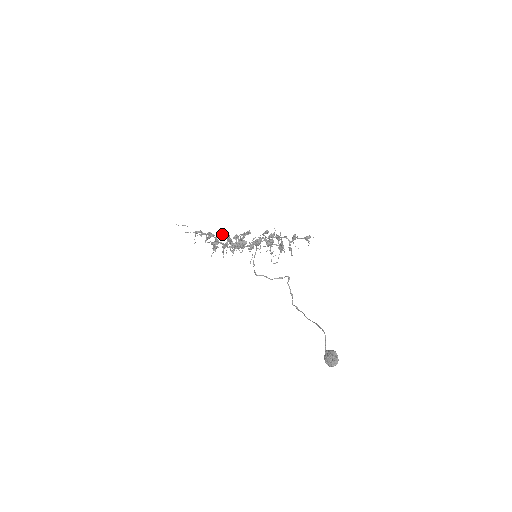
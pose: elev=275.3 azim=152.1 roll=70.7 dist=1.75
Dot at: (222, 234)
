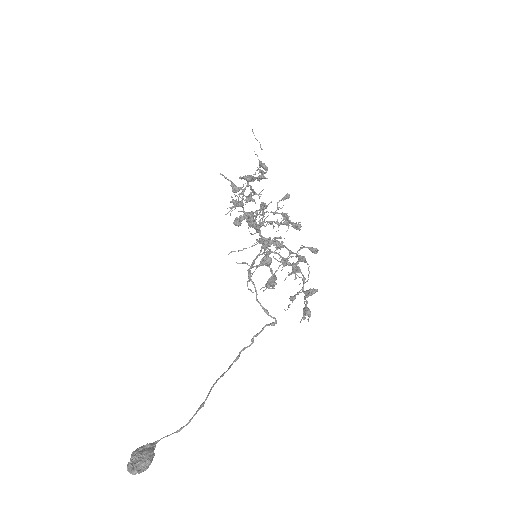
Dot at: occluded
